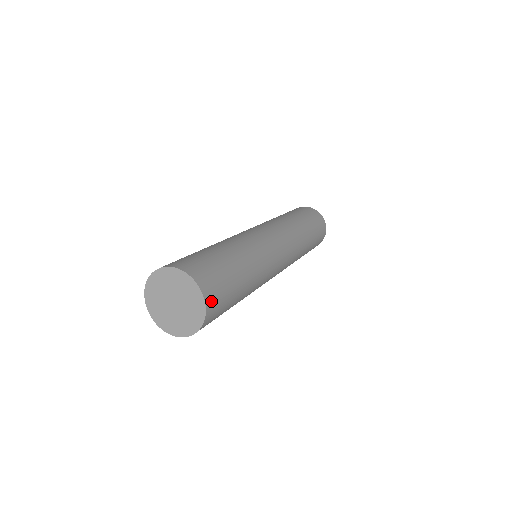
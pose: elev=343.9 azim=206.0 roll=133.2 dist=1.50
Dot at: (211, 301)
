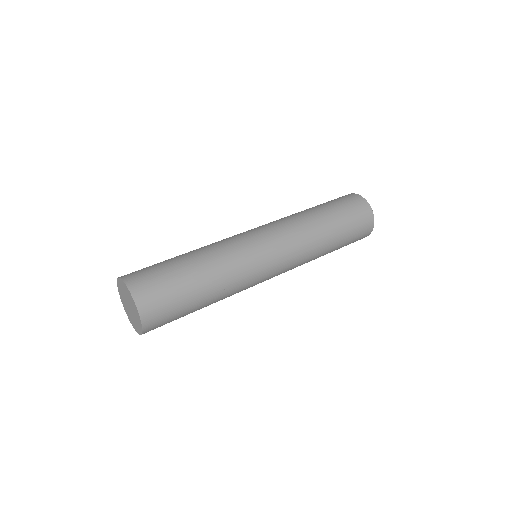
Dot at: (151, 324)
